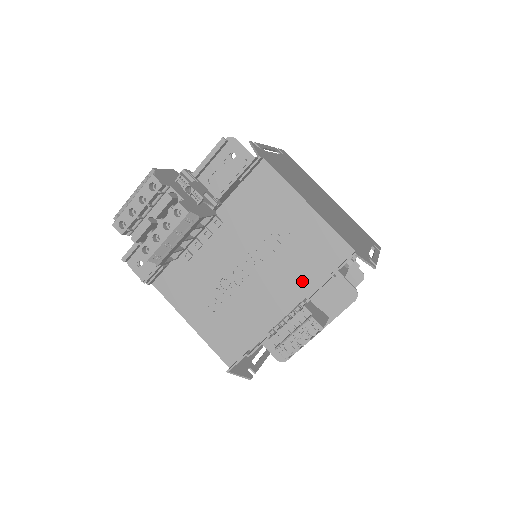
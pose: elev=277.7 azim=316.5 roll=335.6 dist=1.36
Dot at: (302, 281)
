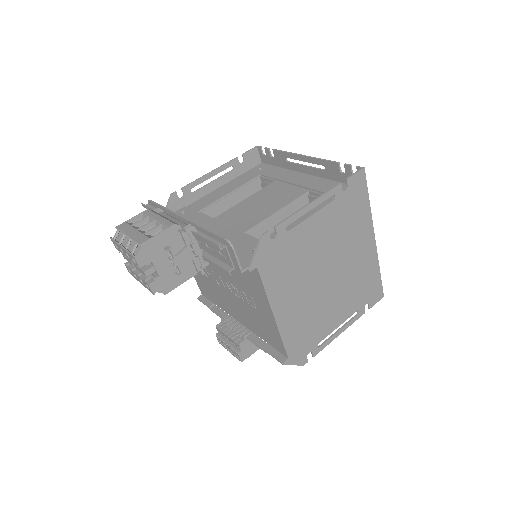
Dot at: (253, 326)
